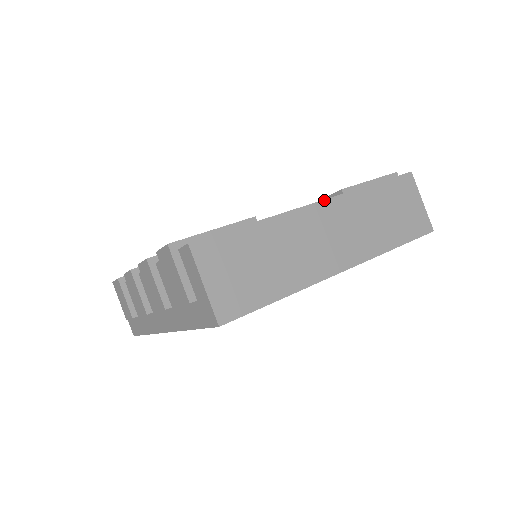
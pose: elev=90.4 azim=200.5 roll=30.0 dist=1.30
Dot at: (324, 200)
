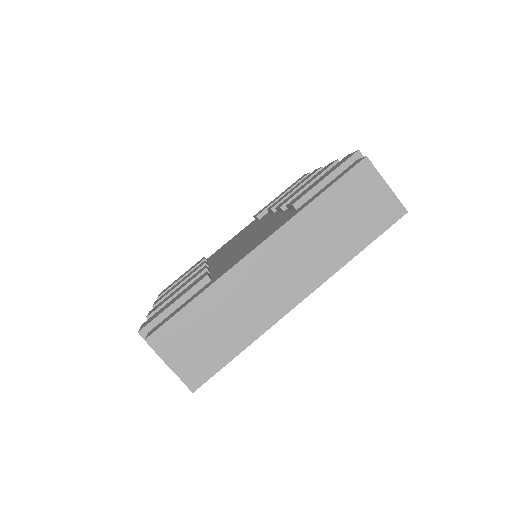
Dot at: (263, 242)
